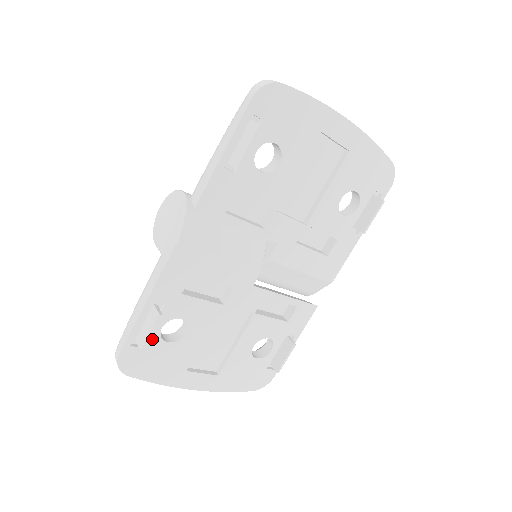
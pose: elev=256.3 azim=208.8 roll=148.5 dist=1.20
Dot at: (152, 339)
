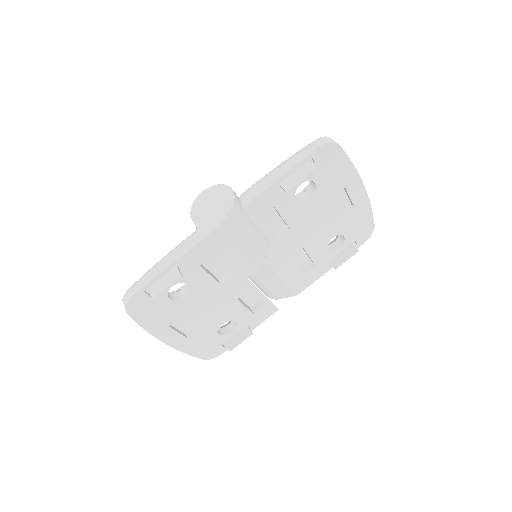
Dot at: occluded
